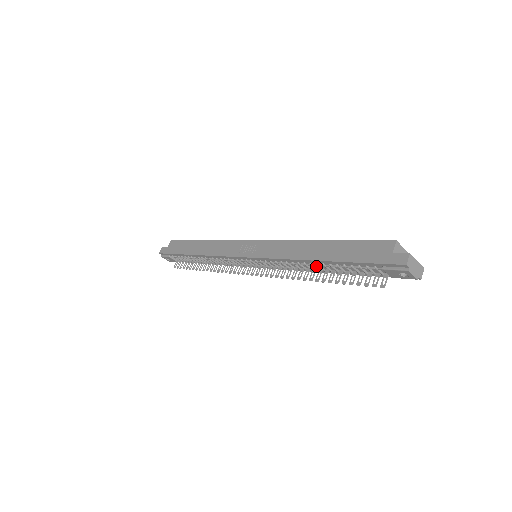
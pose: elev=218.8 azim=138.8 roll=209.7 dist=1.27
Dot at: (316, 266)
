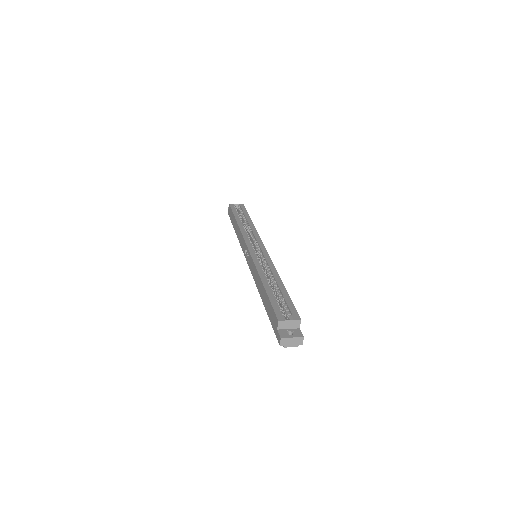
Dot at: occluded
